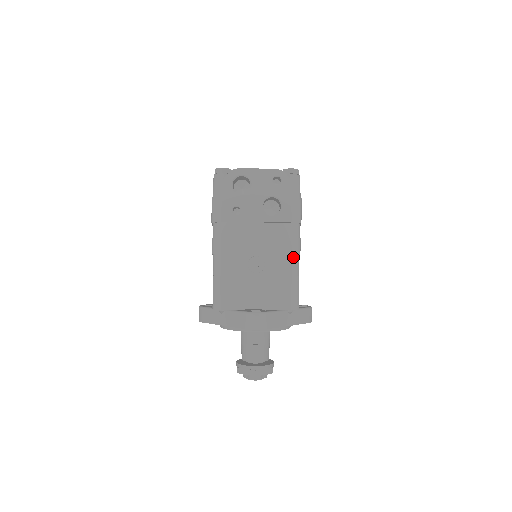
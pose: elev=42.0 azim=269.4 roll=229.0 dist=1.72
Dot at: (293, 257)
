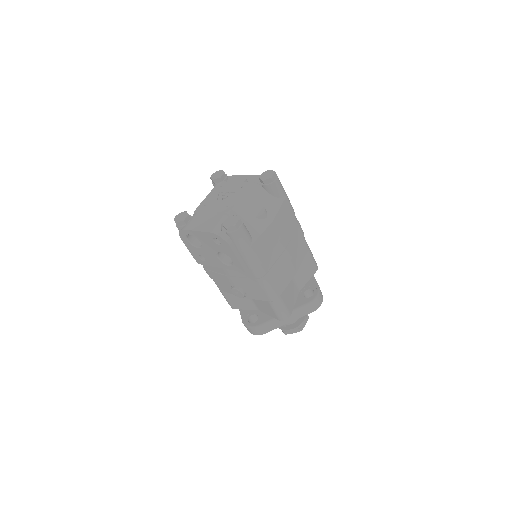
Dot at: (264, 290)
